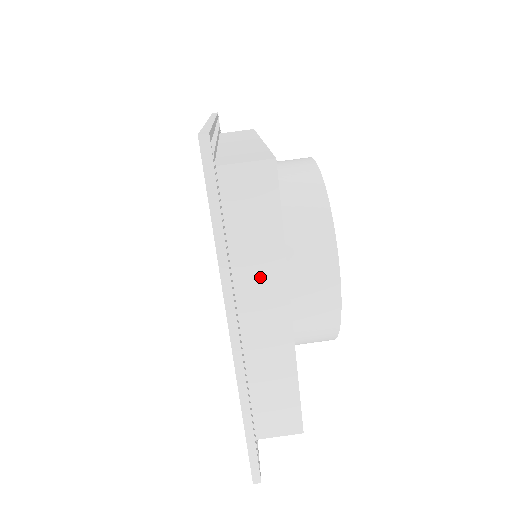
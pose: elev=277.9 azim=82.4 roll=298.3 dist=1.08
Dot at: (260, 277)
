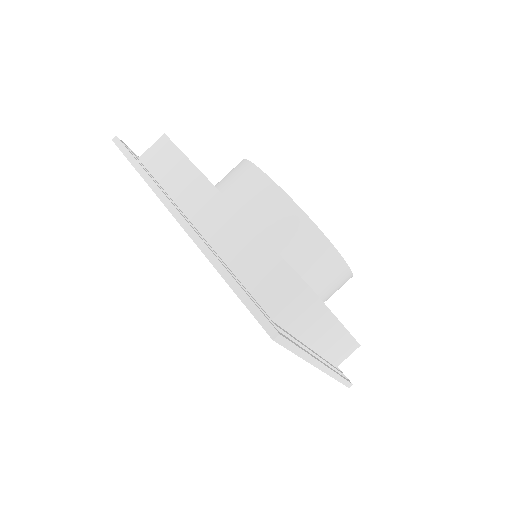
Dot at: (317, 328)
